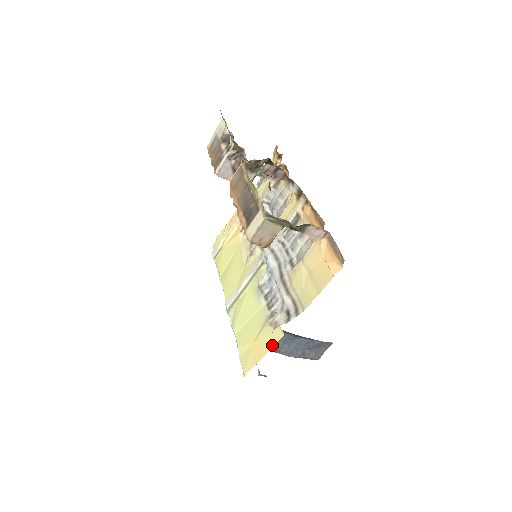
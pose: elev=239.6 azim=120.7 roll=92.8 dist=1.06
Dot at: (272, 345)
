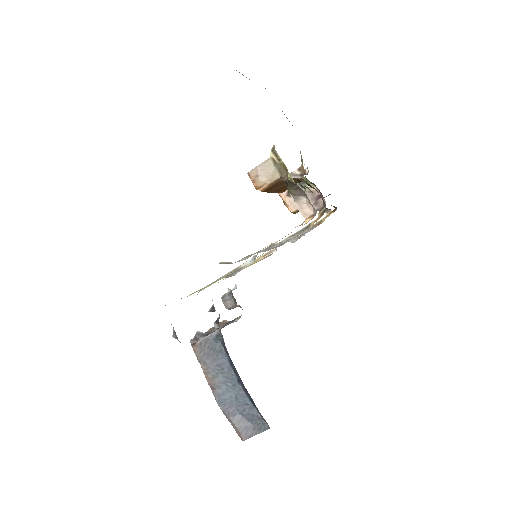
Dot at: occluded
